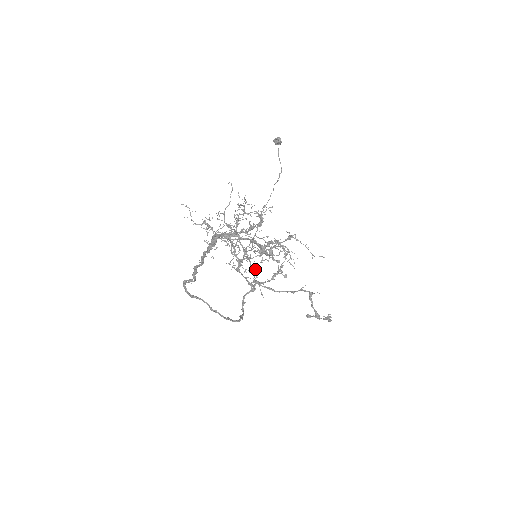
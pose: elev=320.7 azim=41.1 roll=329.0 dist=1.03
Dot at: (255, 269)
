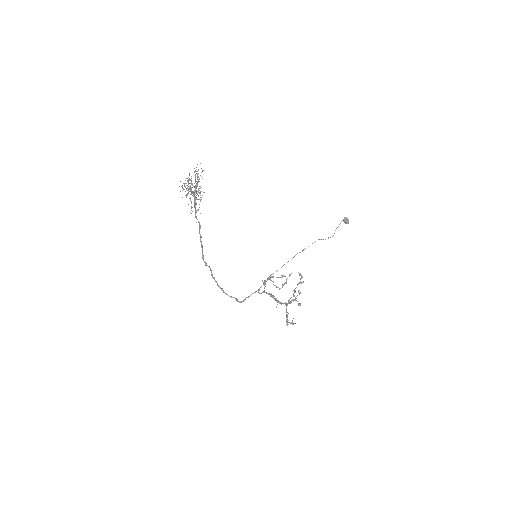
Dot at: occluded
